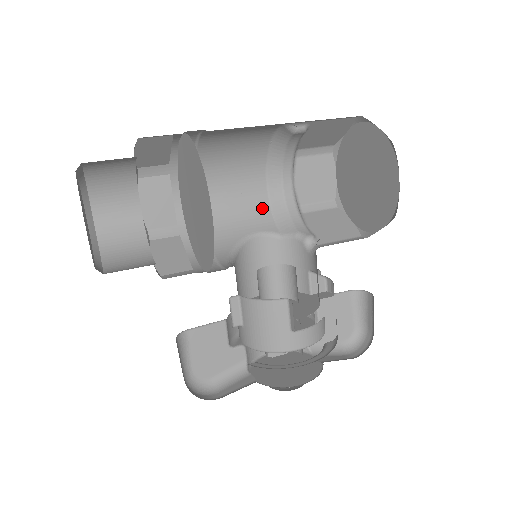
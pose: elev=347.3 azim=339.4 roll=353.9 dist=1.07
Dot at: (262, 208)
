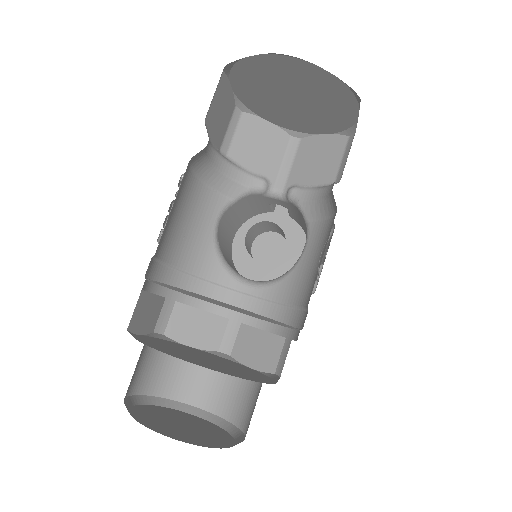
Dot at: (200, 194)
